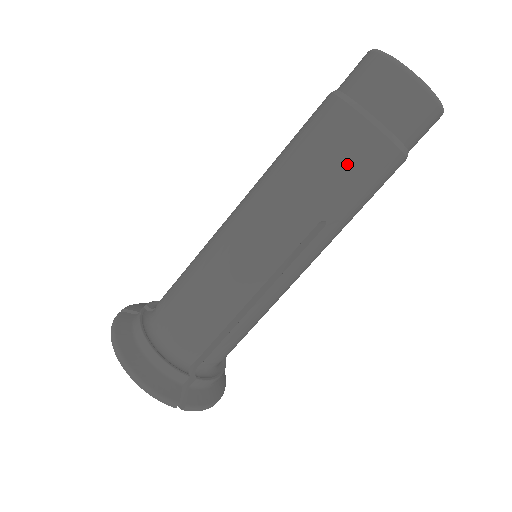
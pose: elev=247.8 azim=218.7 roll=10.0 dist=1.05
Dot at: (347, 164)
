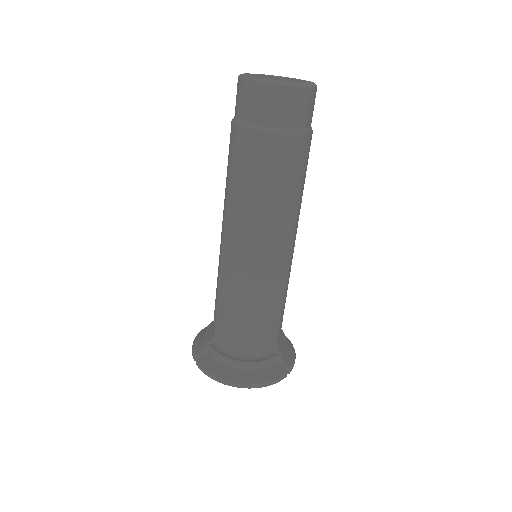
Dot at: (290, 169)
